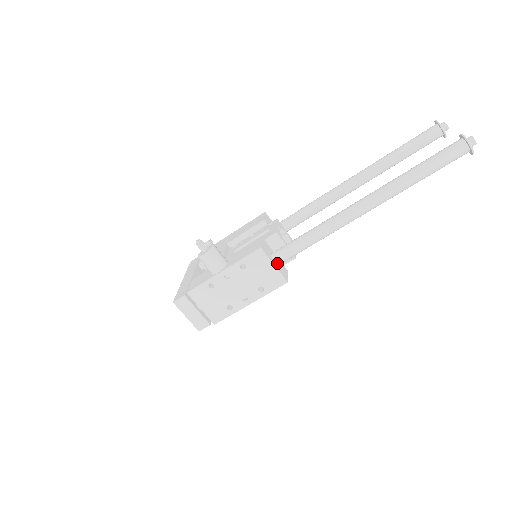
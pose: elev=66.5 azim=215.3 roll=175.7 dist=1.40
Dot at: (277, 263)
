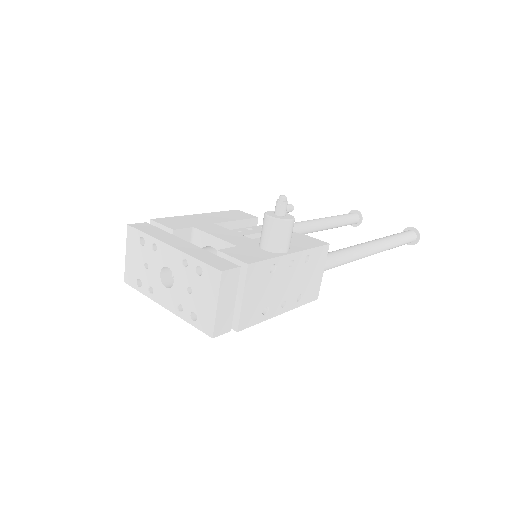
Dot at: occluded
